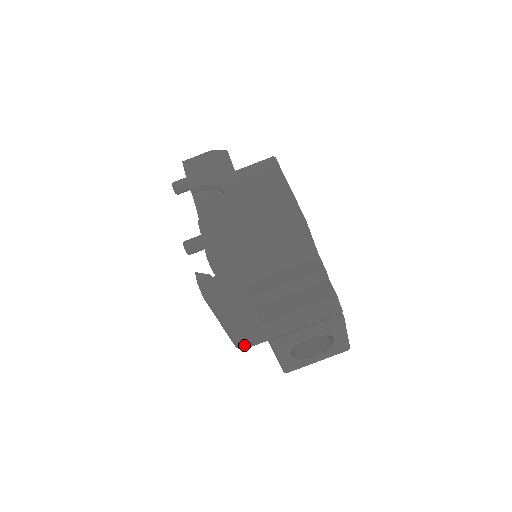
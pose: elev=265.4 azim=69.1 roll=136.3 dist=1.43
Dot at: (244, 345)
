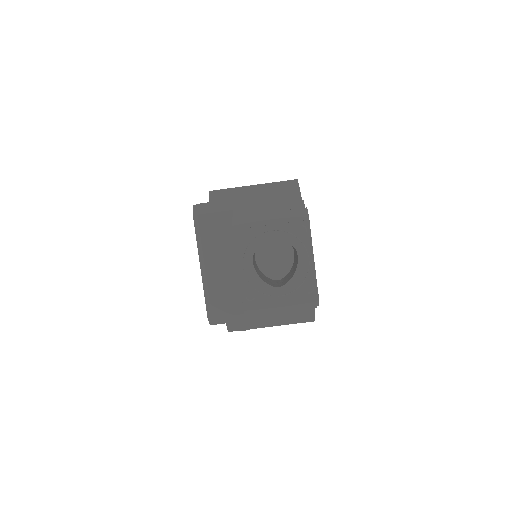
Dot at: (216, 309)
